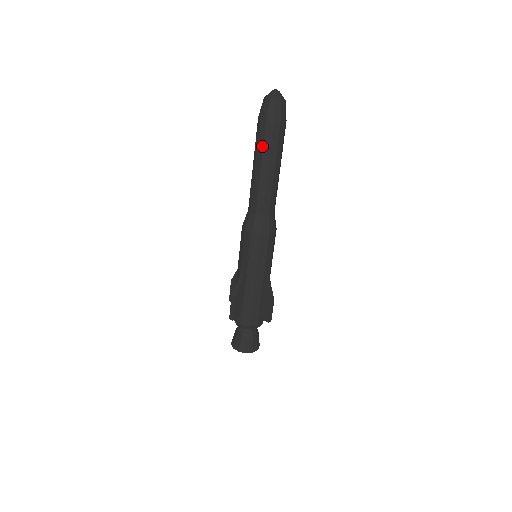
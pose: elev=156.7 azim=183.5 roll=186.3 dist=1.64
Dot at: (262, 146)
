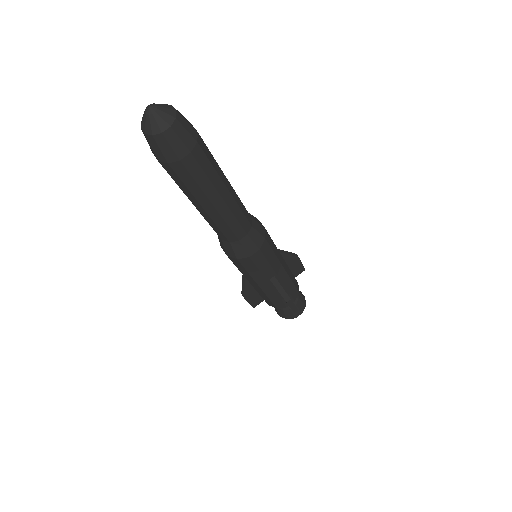
Dot at: occluded
